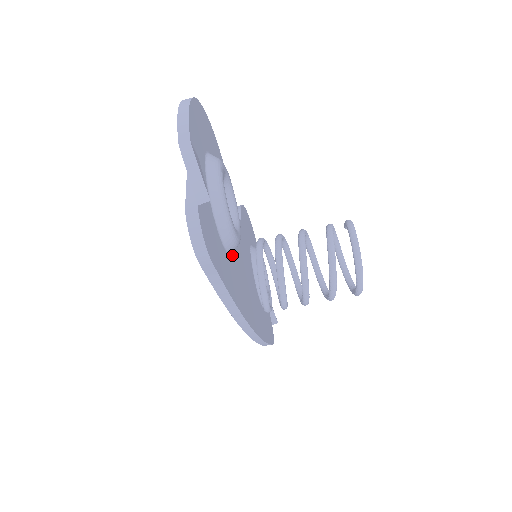
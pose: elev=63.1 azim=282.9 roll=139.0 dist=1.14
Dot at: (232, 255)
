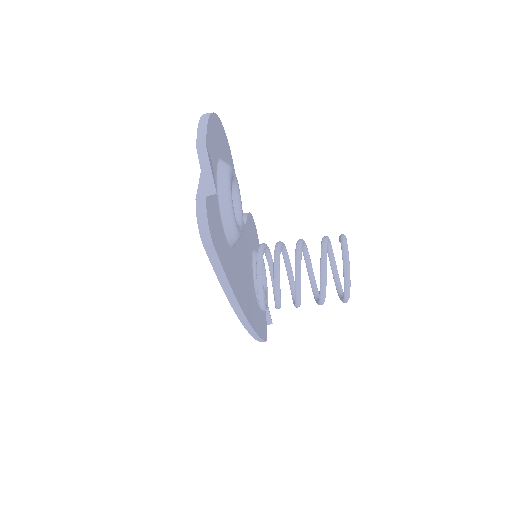
Dot at: (233, 248)
